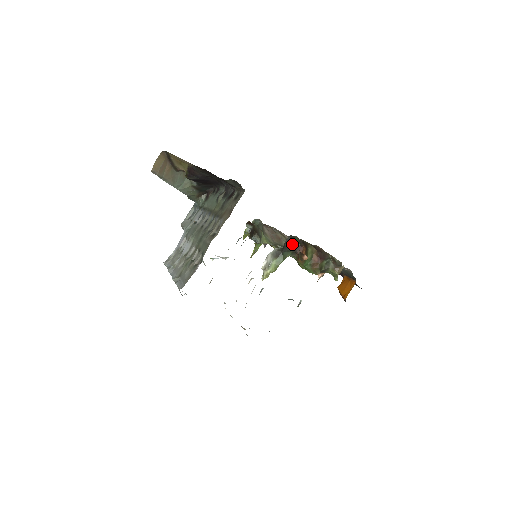
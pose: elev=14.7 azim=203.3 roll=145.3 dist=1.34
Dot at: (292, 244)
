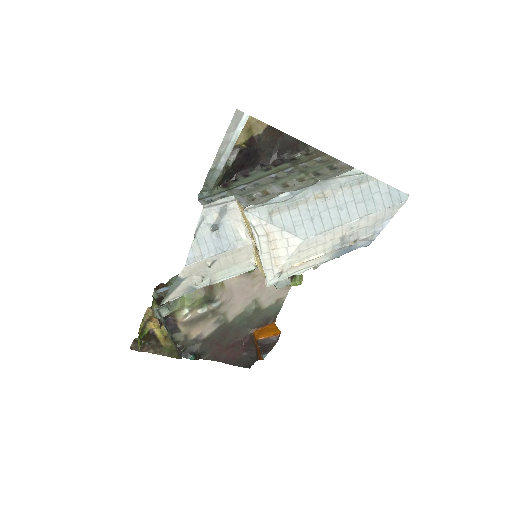
Dot at: occluded
